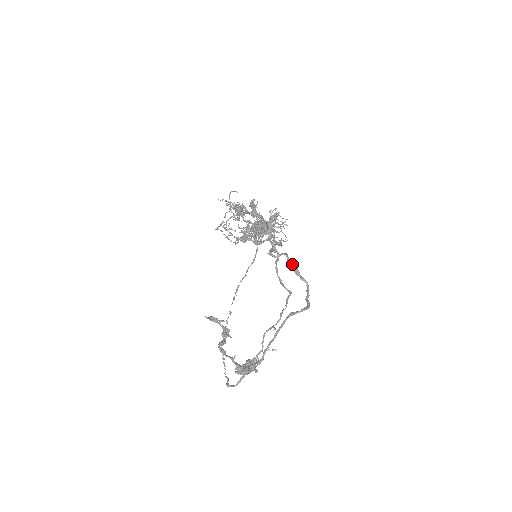
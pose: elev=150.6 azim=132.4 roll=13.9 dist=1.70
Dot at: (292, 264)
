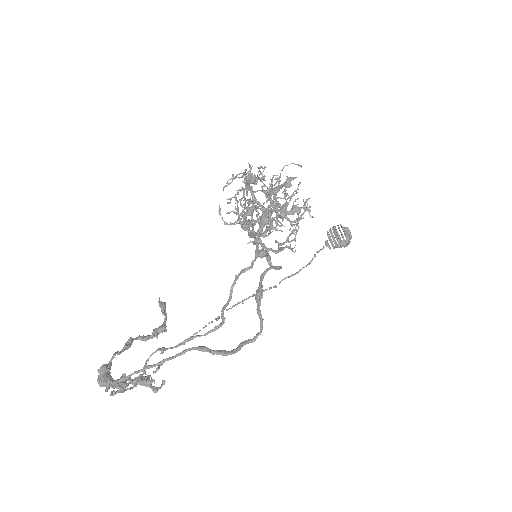
Dot at: (260, 282)
